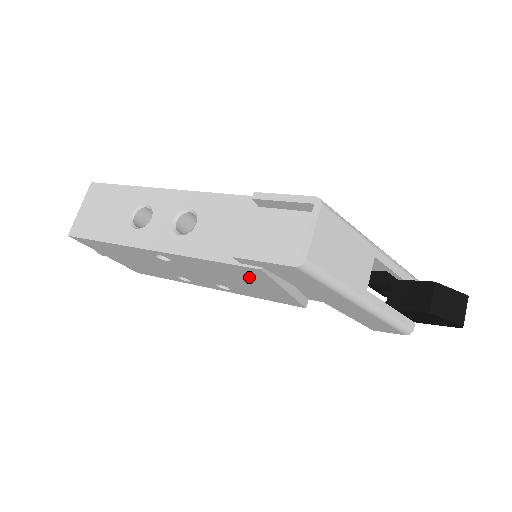
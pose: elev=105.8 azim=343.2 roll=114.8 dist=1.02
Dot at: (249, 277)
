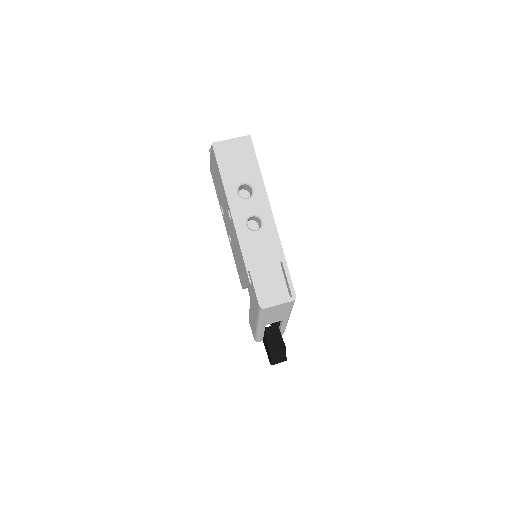
Dot at: occluded
